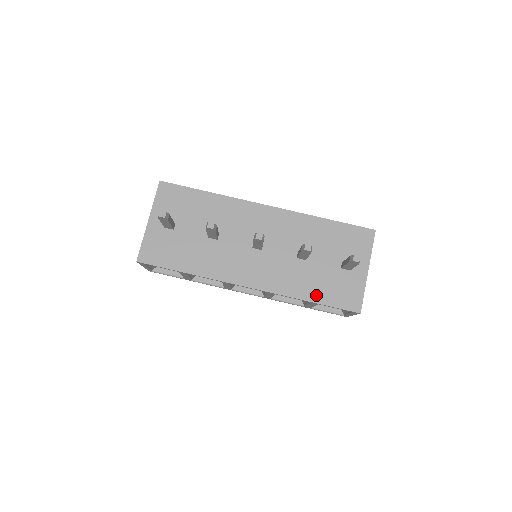
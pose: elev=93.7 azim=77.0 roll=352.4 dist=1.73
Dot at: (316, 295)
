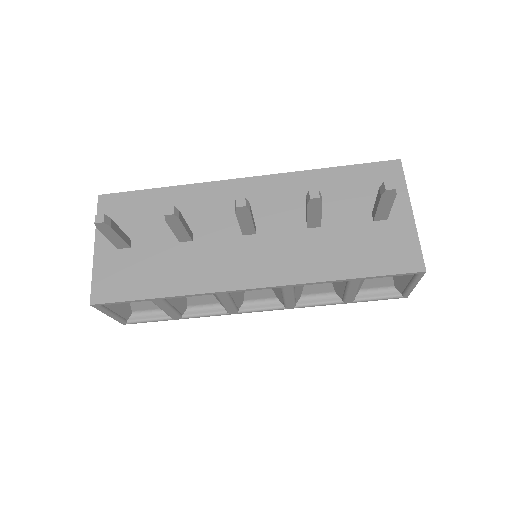
Dot at: (352, 267)
